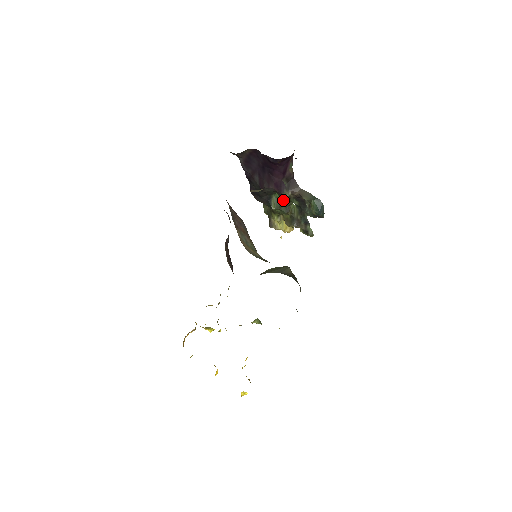
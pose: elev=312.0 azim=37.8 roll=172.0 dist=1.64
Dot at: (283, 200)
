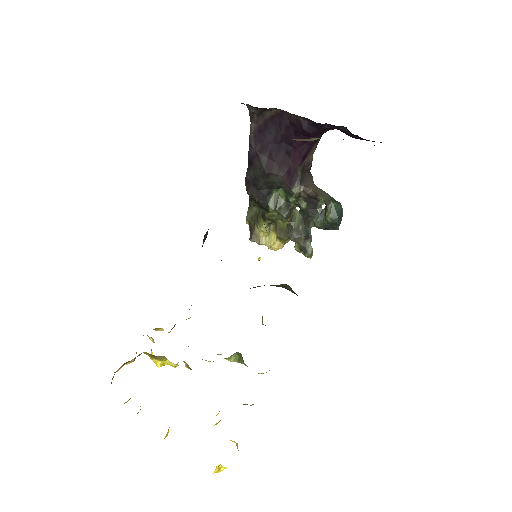
Dot at: (289, 198)
